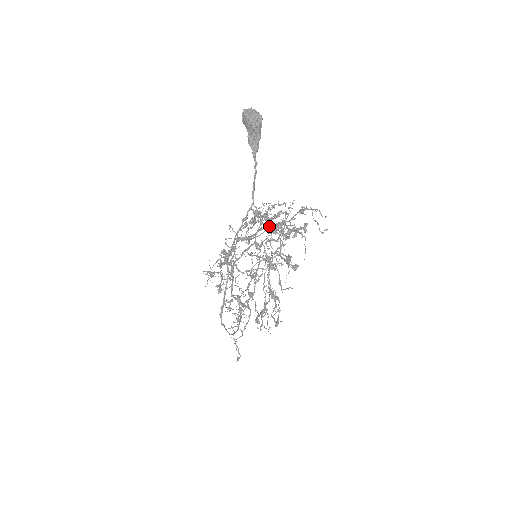
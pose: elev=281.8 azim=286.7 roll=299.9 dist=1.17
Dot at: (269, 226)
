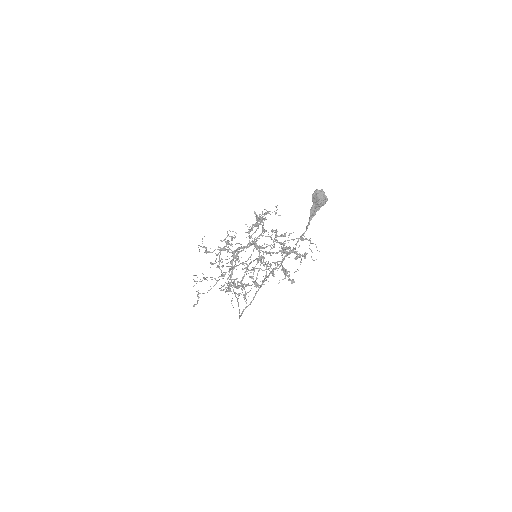
Dot at: (266, 231)
